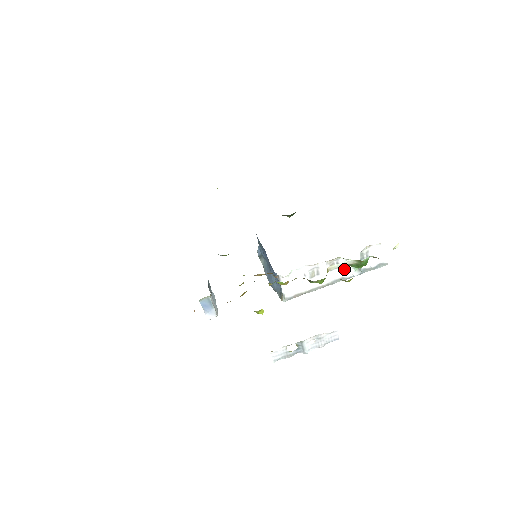
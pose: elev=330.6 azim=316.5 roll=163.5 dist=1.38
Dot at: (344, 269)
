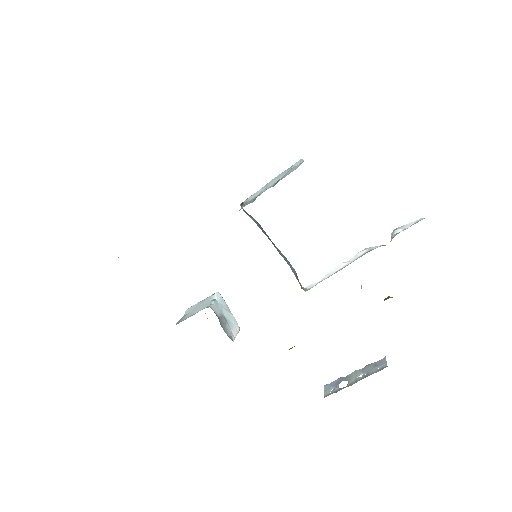
Dot at: (373, 248)
